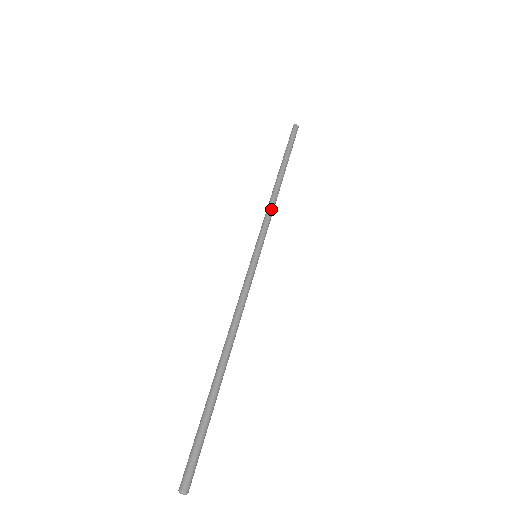
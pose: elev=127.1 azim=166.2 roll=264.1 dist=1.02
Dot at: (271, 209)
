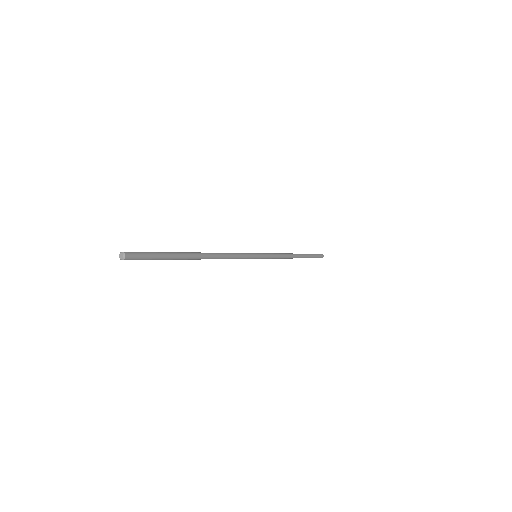
Dot at: (282, 255)
